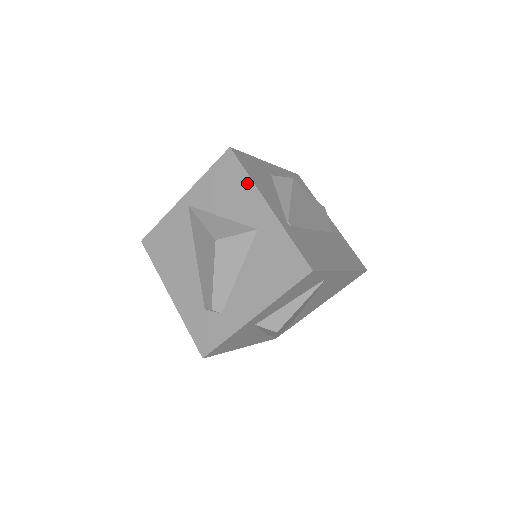
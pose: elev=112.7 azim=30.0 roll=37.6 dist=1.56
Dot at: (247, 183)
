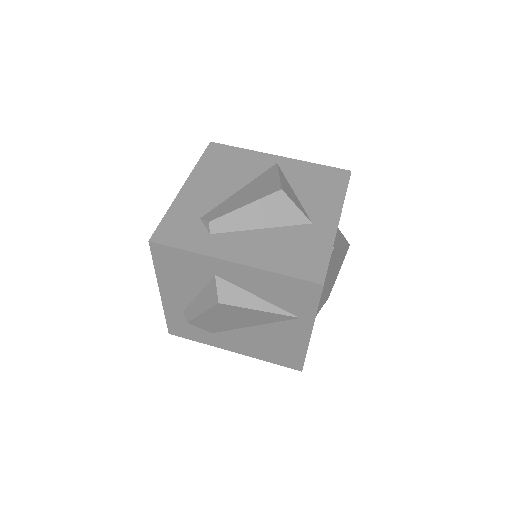
Dot at: (339, 196)
